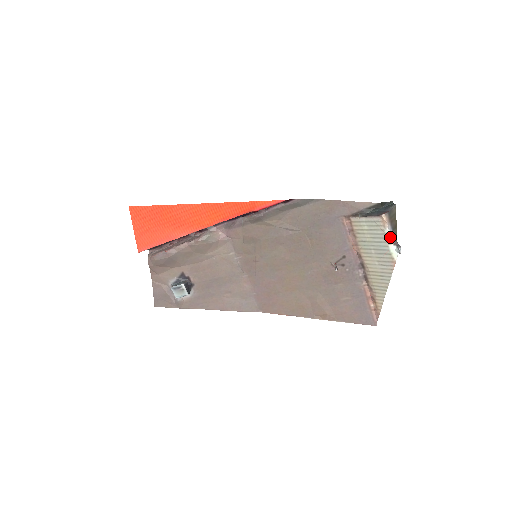
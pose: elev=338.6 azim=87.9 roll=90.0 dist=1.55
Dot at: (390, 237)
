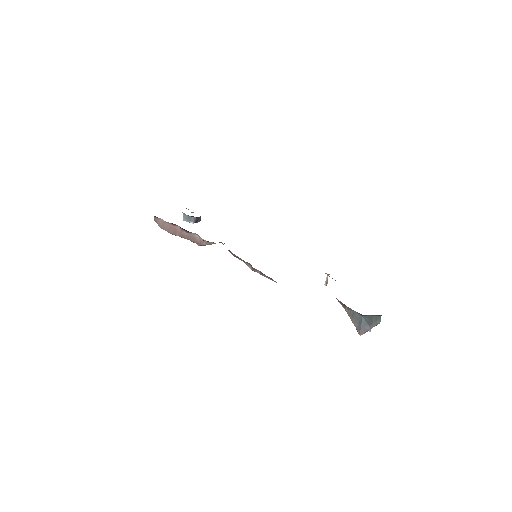
Dot at: occluded
